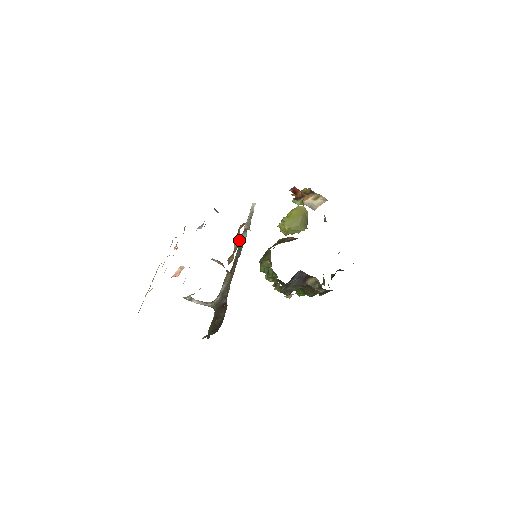
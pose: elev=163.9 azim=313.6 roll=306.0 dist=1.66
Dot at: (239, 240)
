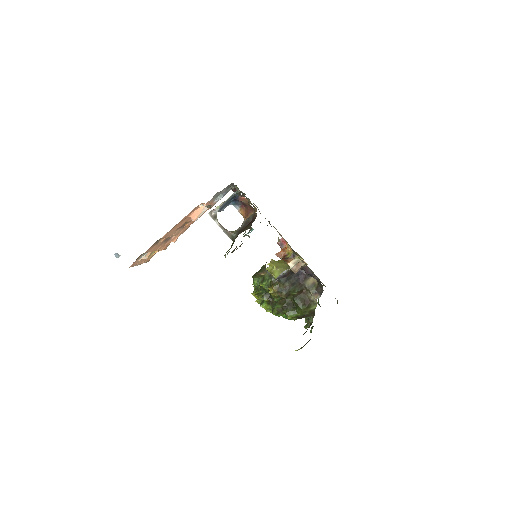
Dot at: occluded
